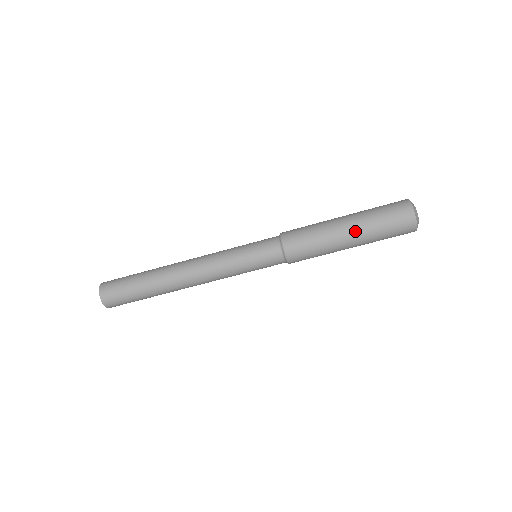
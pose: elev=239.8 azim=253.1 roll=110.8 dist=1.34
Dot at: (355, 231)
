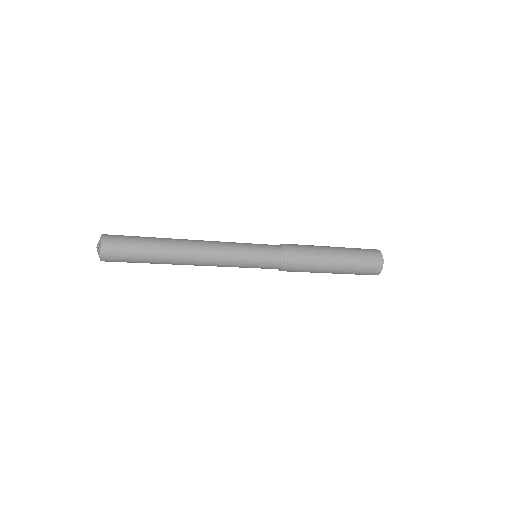
Dot at: (341, 259)
